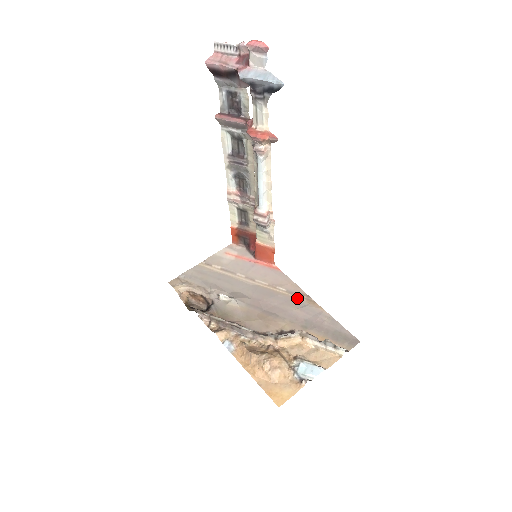
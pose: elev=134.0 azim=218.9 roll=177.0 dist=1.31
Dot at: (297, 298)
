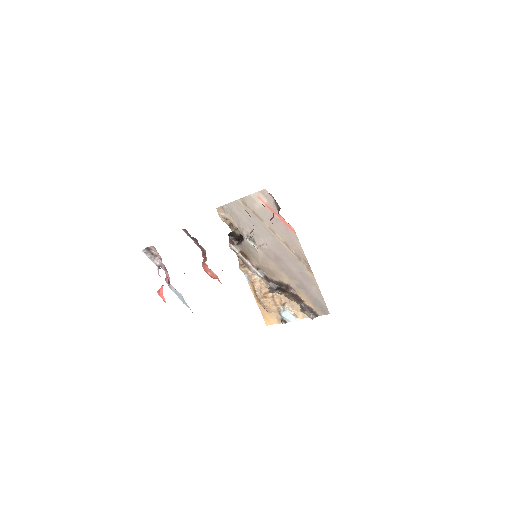
Dot at: (301, 262)
